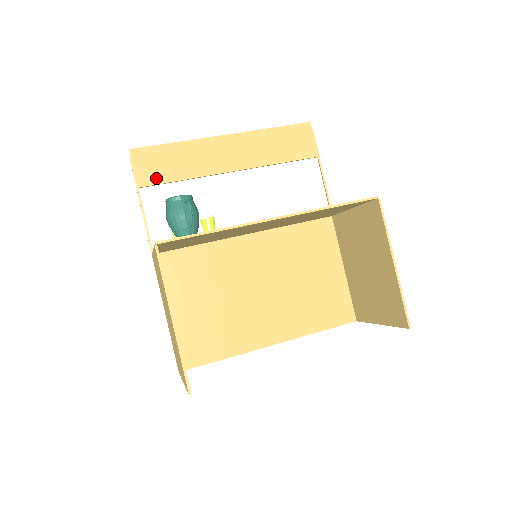
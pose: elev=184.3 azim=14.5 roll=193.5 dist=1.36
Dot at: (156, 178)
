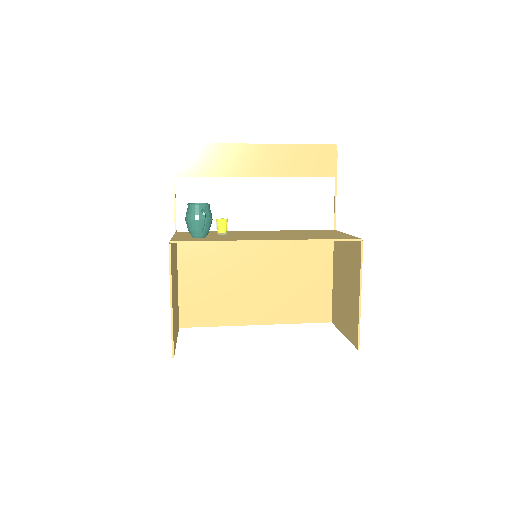
Dot at: (191, 171)
